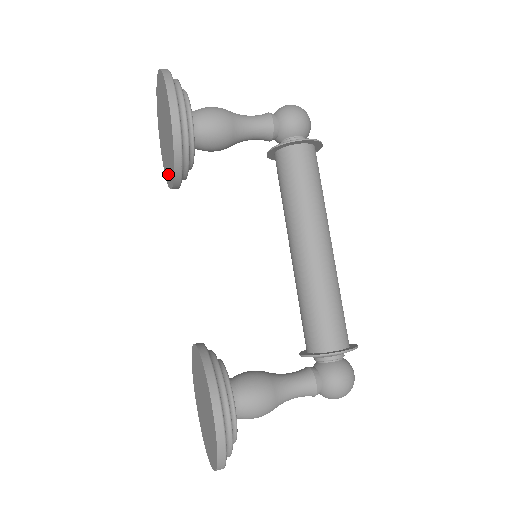
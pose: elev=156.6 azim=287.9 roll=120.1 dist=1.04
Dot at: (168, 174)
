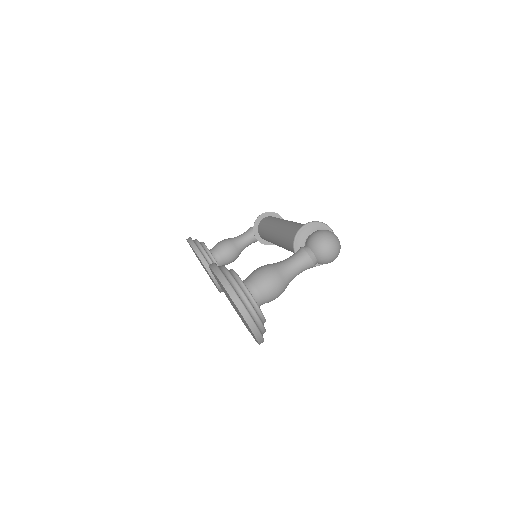
Dot at: occluded
